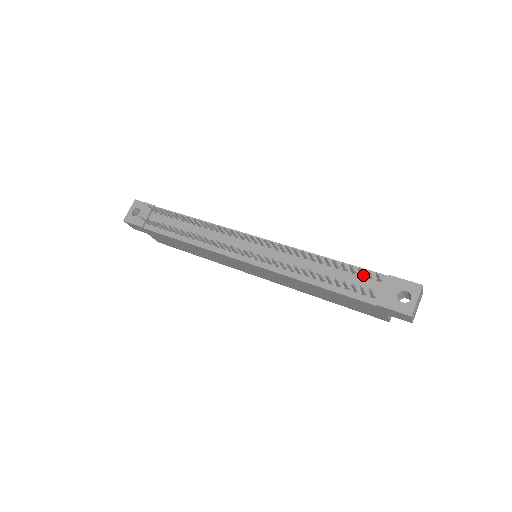
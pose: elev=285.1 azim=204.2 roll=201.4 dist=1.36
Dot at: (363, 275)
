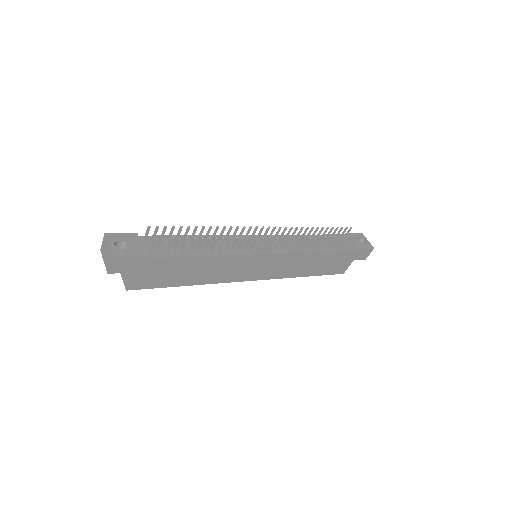
Dot at: (335, 238)
